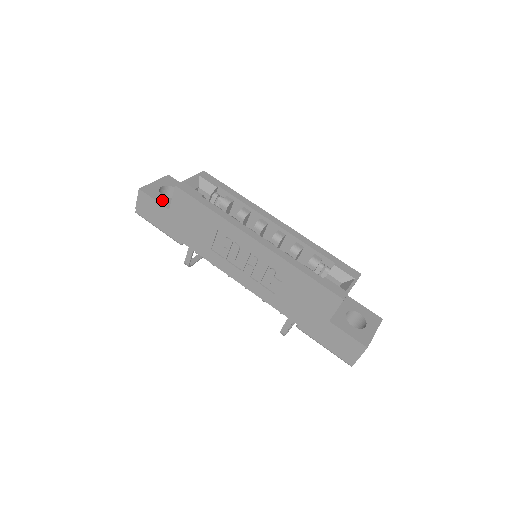
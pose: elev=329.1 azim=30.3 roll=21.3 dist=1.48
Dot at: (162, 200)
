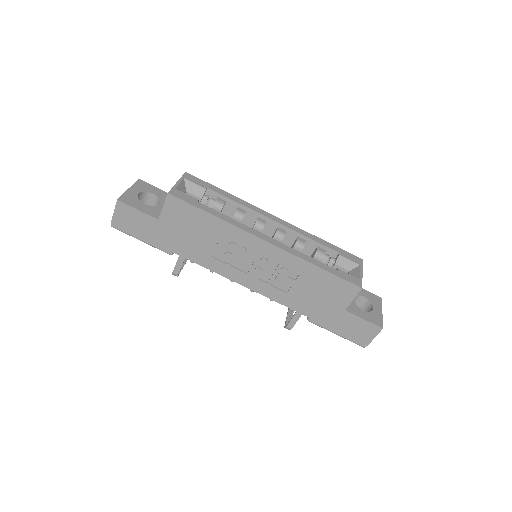
Dot at: (146, 210)
